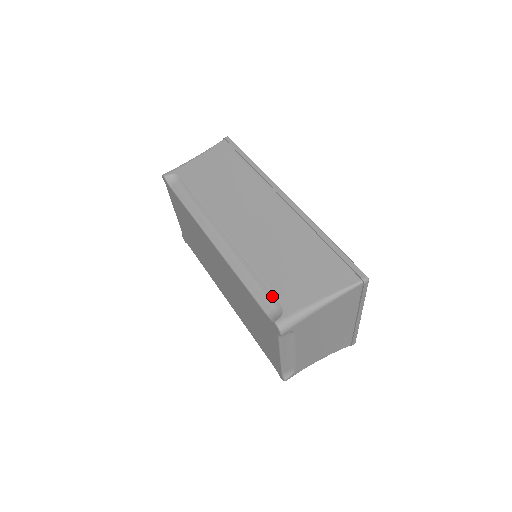
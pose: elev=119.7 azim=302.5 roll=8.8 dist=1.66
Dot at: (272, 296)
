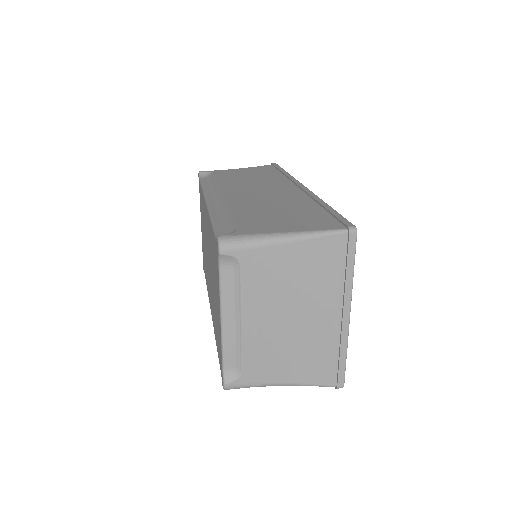
Dot at: (232, 225)
